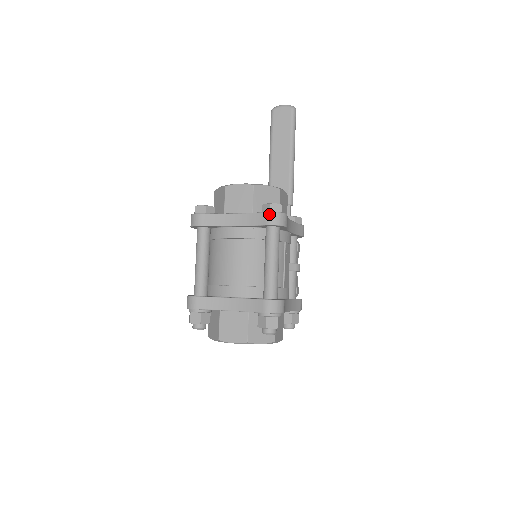
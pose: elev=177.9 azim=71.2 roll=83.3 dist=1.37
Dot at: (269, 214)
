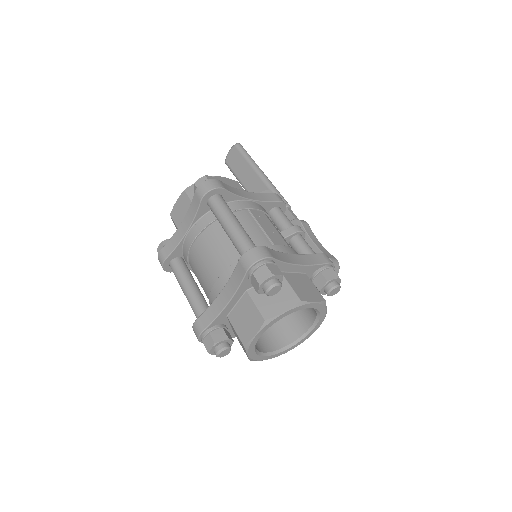
Dot at: (197, 190)
